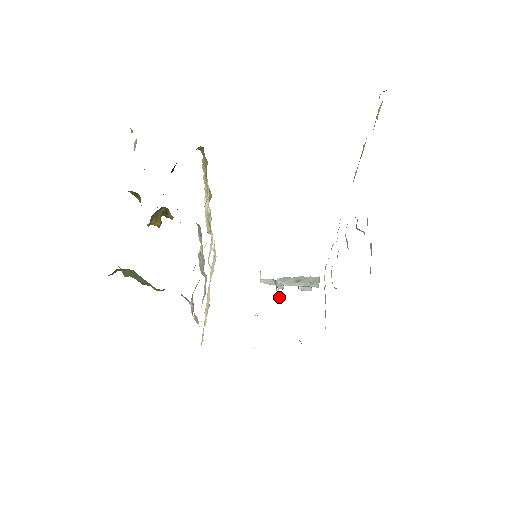
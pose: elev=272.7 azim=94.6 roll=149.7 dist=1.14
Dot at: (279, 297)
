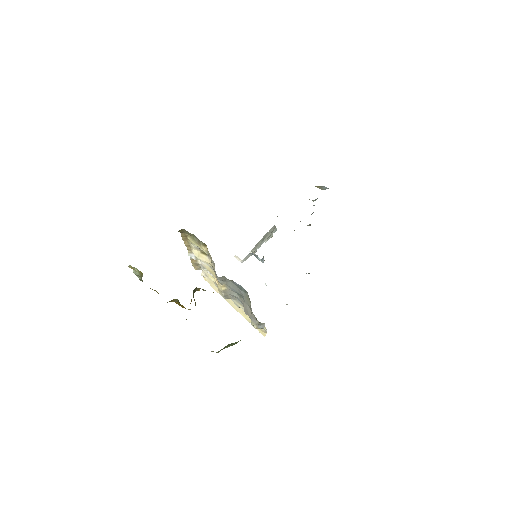
Dot at: (263, 260)
